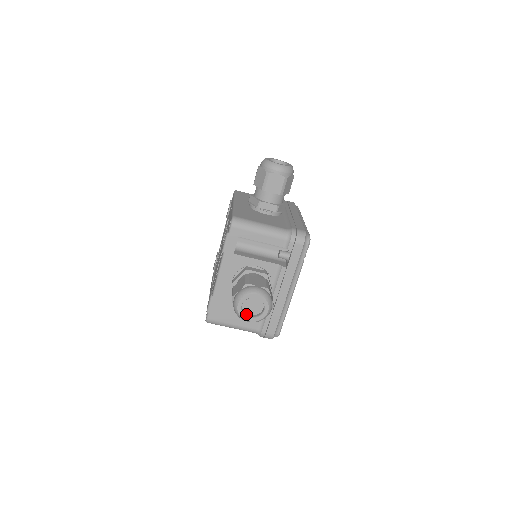
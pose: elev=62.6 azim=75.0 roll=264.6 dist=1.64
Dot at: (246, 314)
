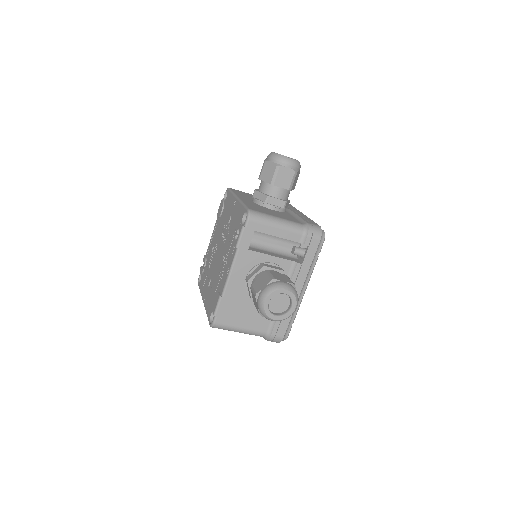
Dot at: (272, 312)
